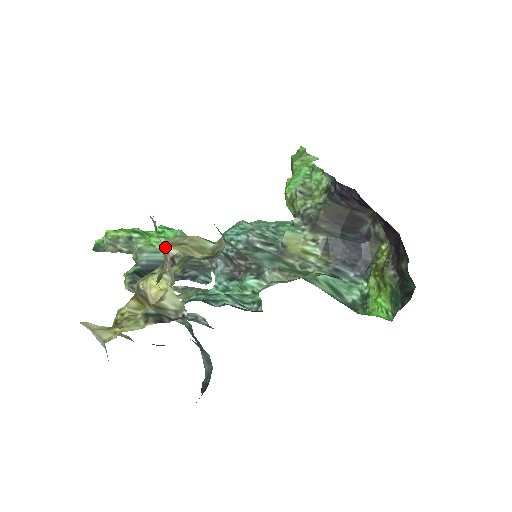
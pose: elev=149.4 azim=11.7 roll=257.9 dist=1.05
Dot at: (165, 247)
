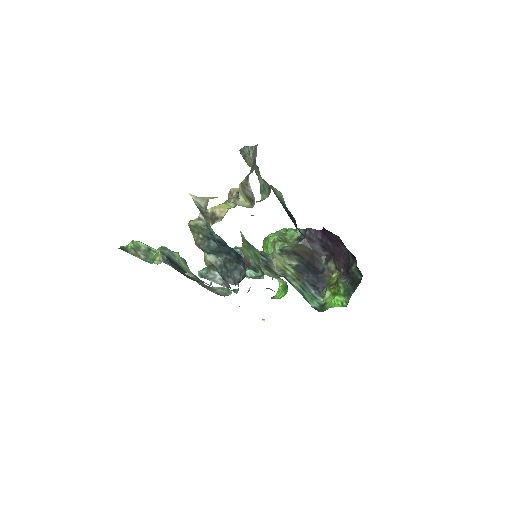
Dot at: (233, 188)
